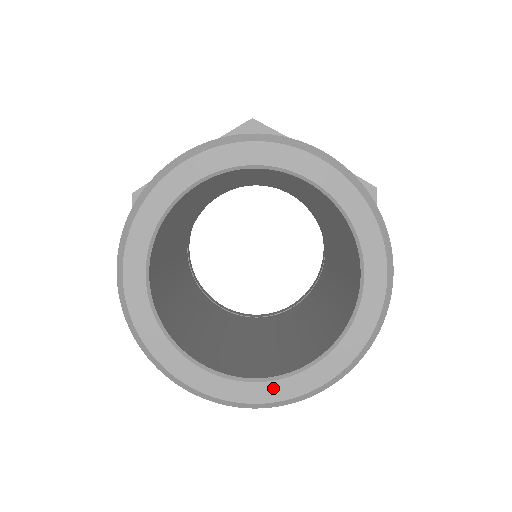
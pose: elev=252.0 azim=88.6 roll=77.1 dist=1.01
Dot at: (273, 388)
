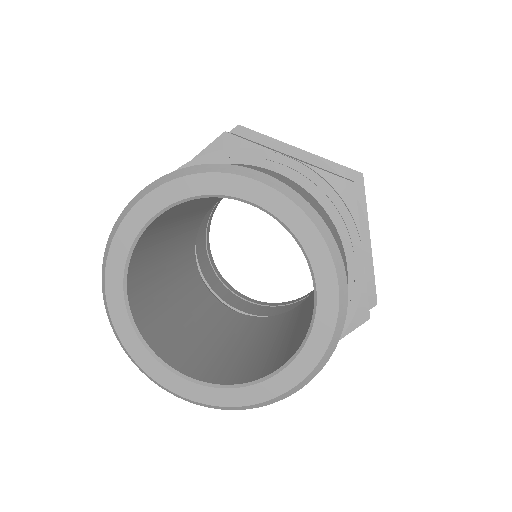
Dot at: (151, 362)
